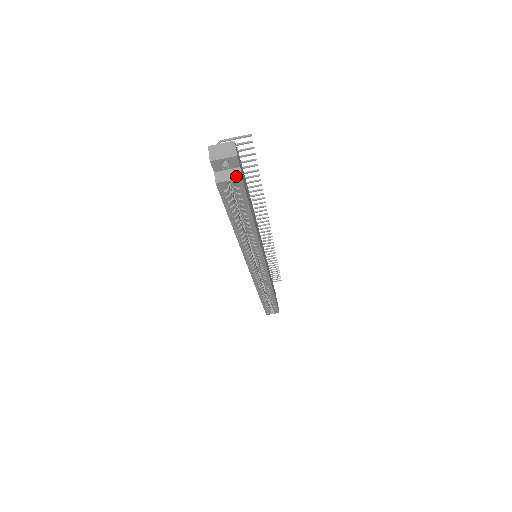
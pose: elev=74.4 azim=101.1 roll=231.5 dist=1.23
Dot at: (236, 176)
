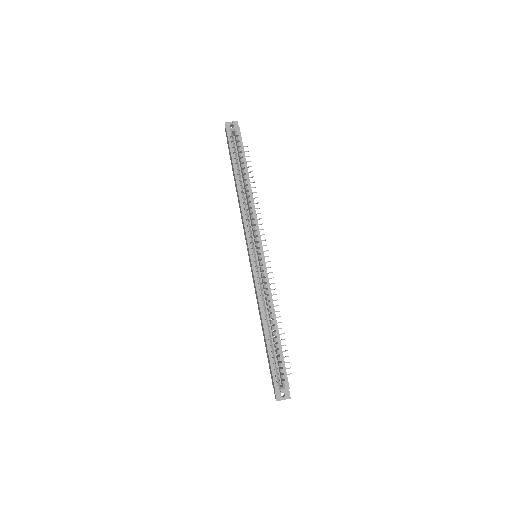
Dot at: (237, 128)
